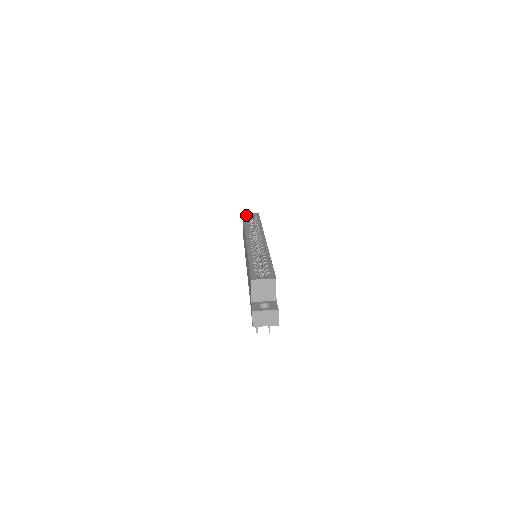
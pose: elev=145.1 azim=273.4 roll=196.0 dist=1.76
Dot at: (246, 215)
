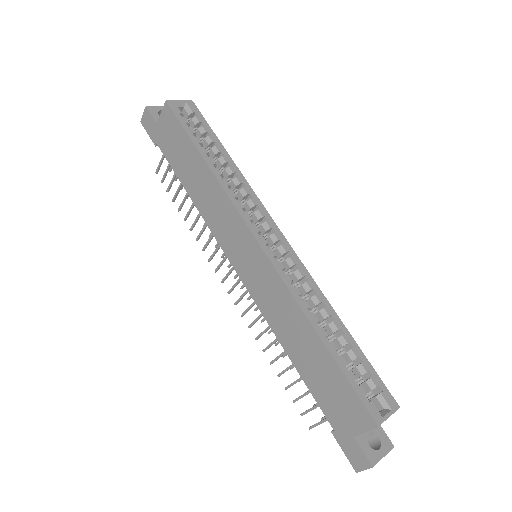
Dot at: (178, 110)
